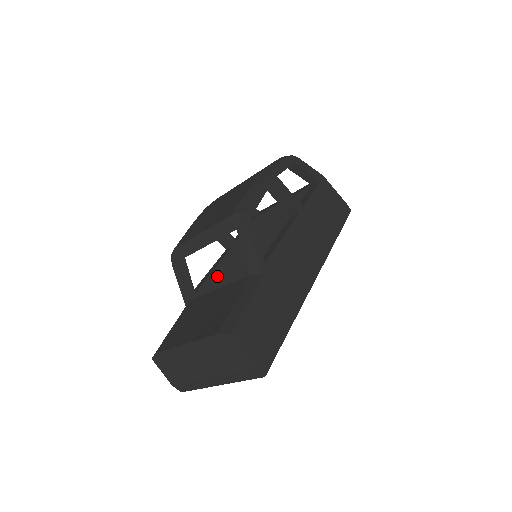
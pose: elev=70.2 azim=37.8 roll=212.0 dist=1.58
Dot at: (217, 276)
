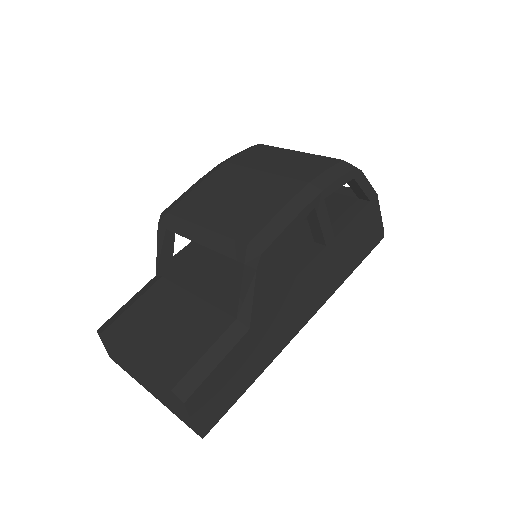
Dot at: (205, 249)
